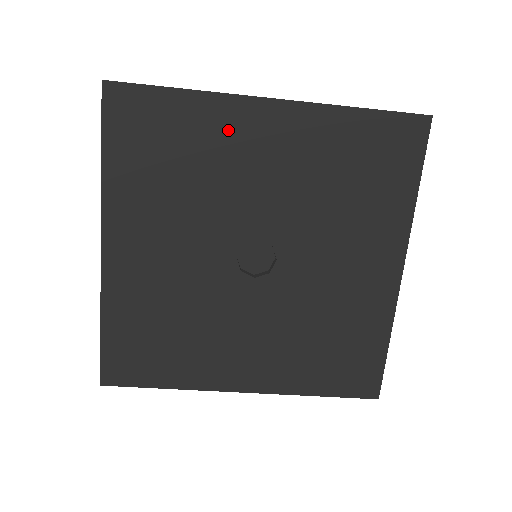
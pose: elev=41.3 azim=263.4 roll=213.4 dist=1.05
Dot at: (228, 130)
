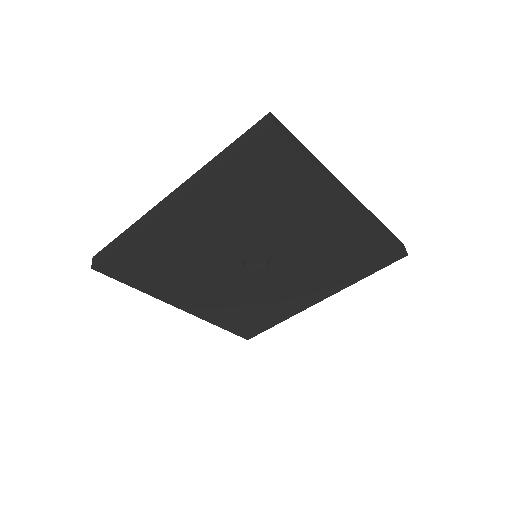
Dot at: (169, 235)
